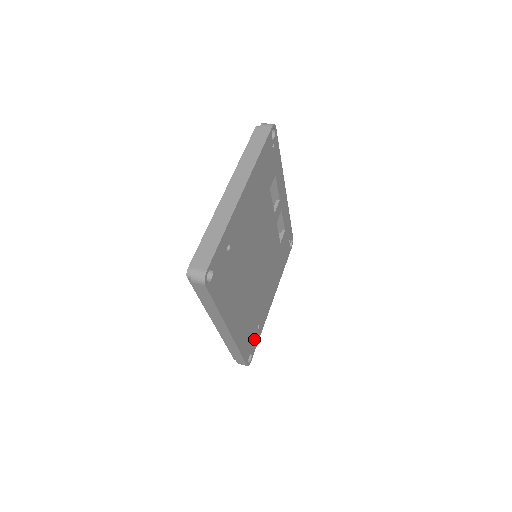
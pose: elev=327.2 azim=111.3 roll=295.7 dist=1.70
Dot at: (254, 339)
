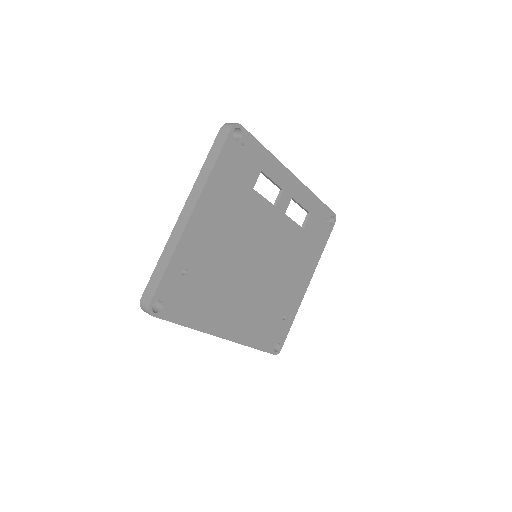
Dot at: (280, 329)
